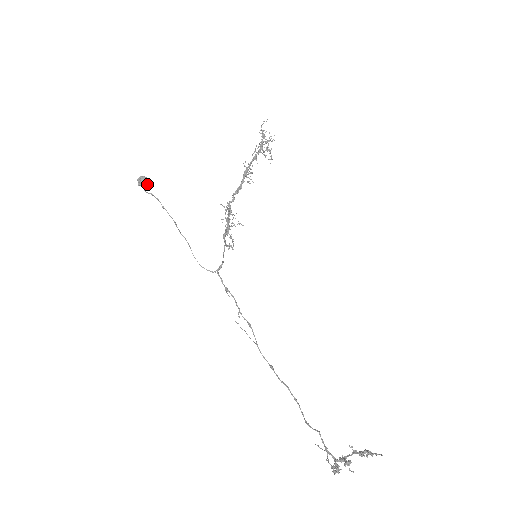
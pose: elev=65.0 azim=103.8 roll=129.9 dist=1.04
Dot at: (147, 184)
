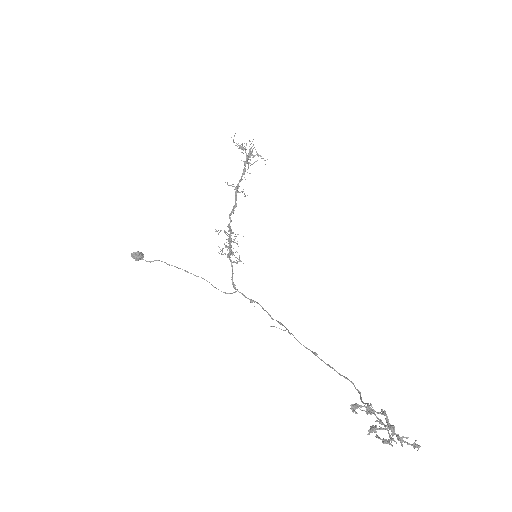
Dot at: (138, 256)
